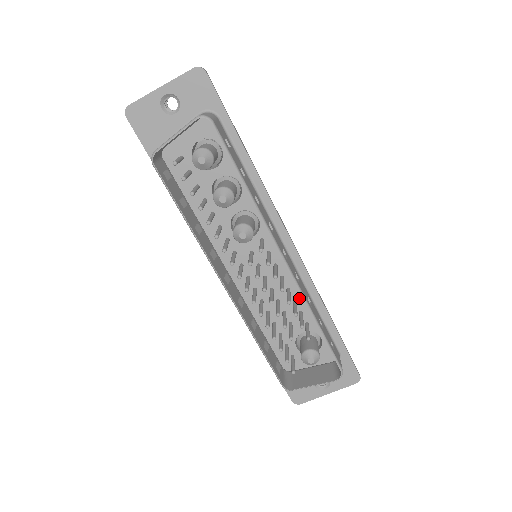
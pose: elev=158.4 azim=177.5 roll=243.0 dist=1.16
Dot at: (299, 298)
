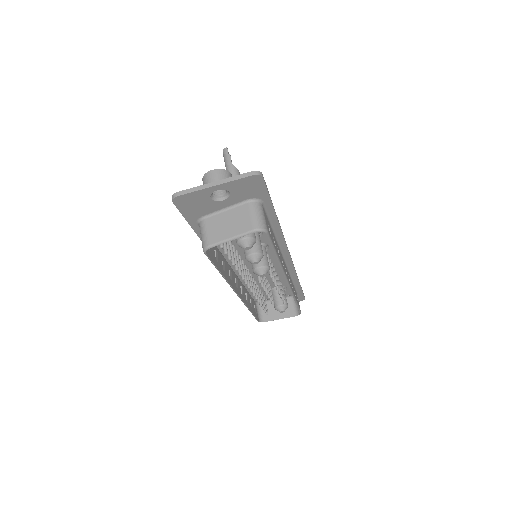
Dot at: (281, 275)
